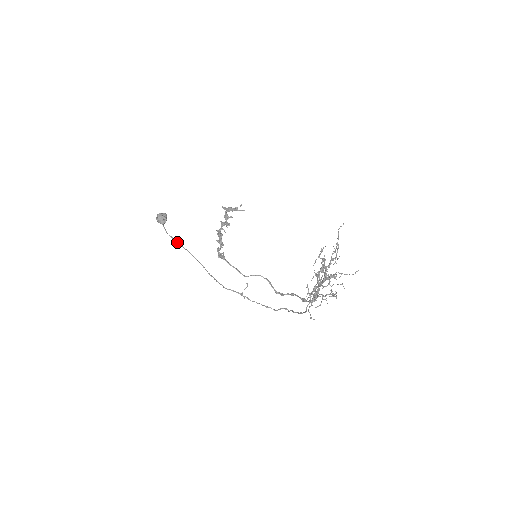
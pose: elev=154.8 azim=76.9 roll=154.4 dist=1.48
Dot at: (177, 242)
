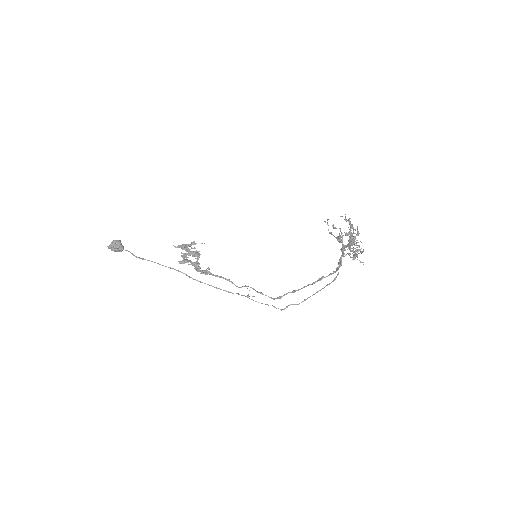
Dot at: (152, 261)
